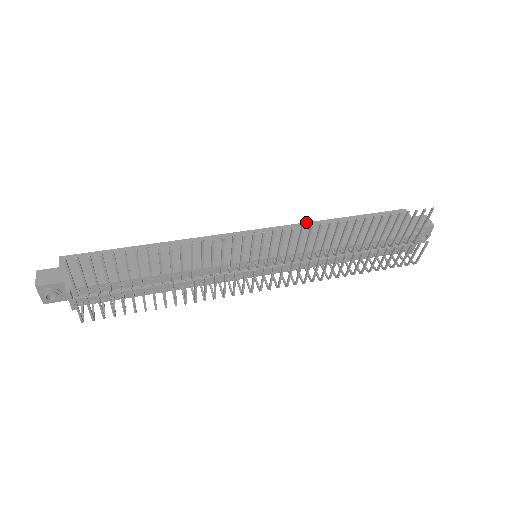
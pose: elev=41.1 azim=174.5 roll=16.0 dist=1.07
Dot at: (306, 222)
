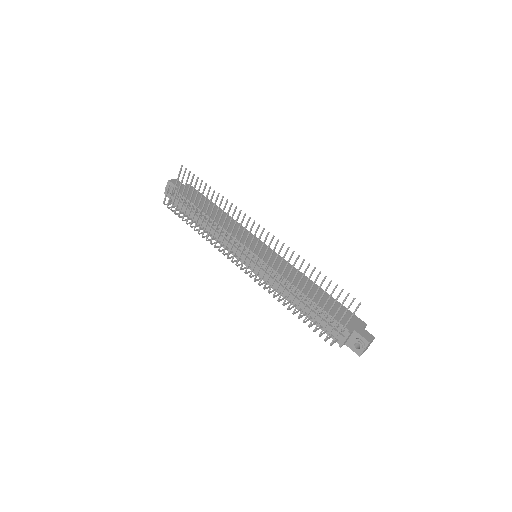
Dot at: occluded
